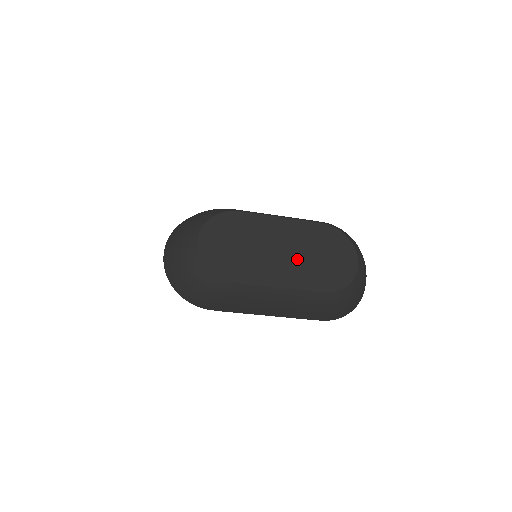
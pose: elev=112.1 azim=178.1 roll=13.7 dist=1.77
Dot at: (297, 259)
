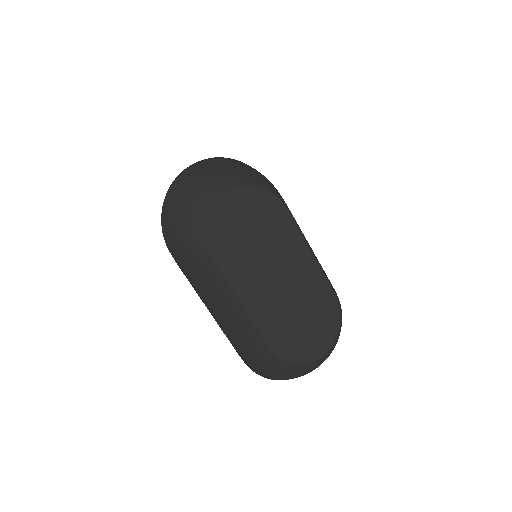
Dot at: (283, 299)
